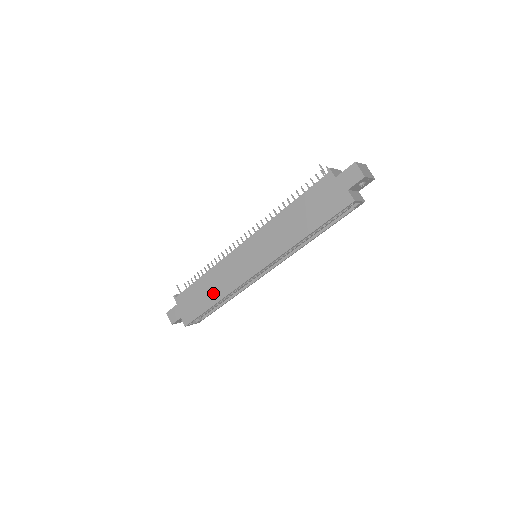
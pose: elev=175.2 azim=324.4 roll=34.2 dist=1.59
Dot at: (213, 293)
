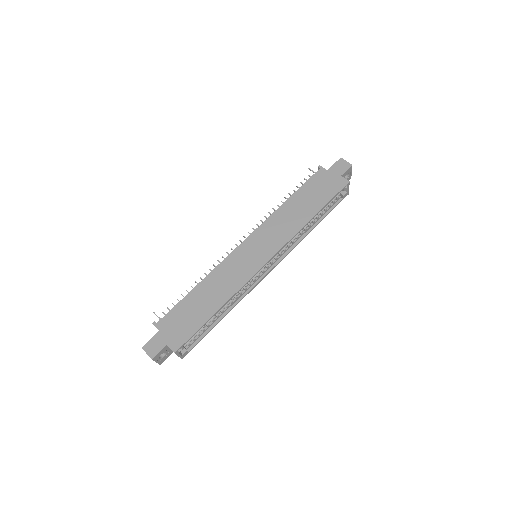
Dot at: (213, 299)
